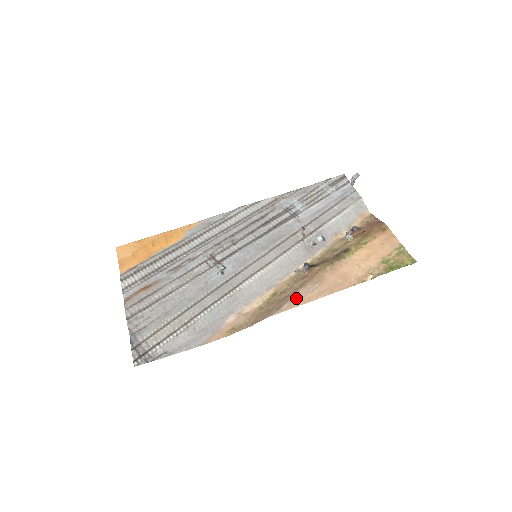
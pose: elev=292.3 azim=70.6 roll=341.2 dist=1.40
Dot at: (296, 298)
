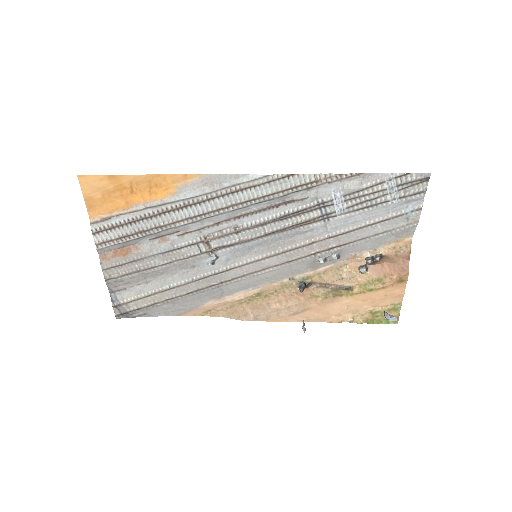
Dot at: (275, 315)
